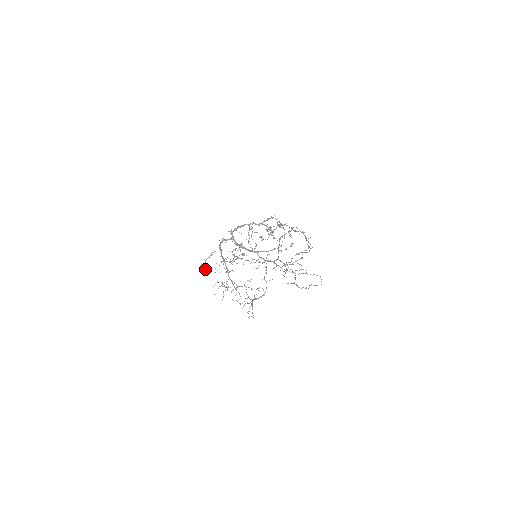
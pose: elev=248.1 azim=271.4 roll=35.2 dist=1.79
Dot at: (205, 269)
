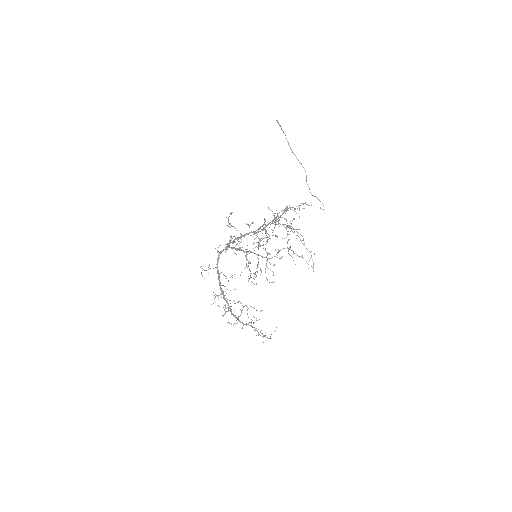
Dot at: occluded
